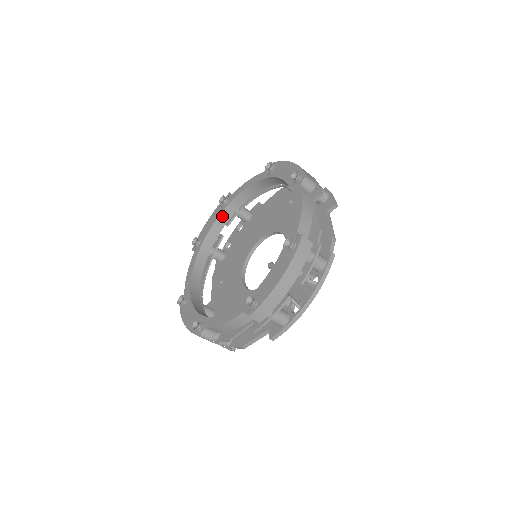
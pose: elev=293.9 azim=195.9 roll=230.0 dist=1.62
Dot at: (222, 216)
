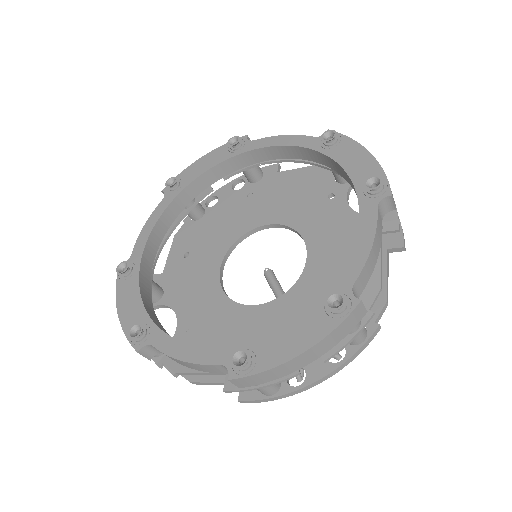
Dot at: (224, 165)
